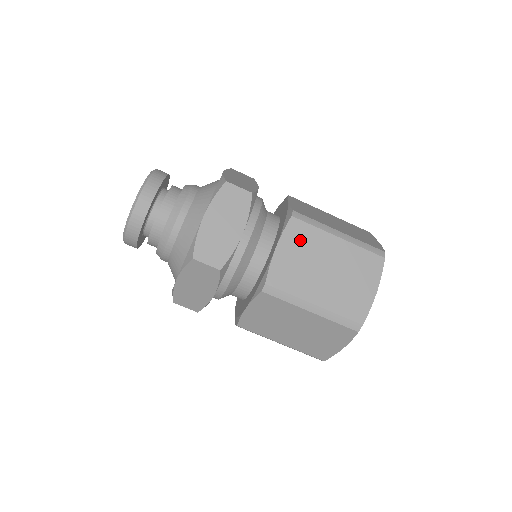
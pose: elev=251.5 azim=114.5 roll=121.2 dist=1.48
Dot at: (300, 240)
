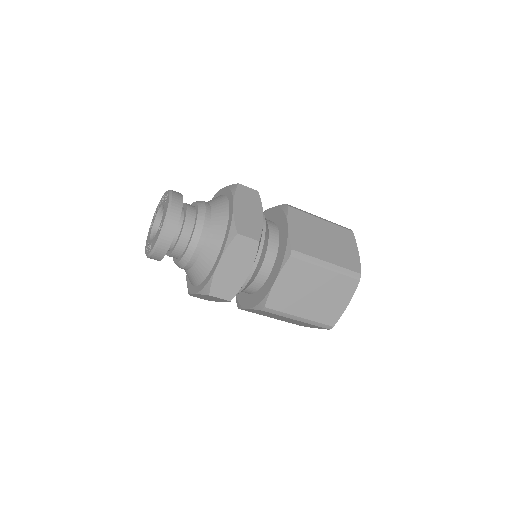
Dot at: (266, 313)
